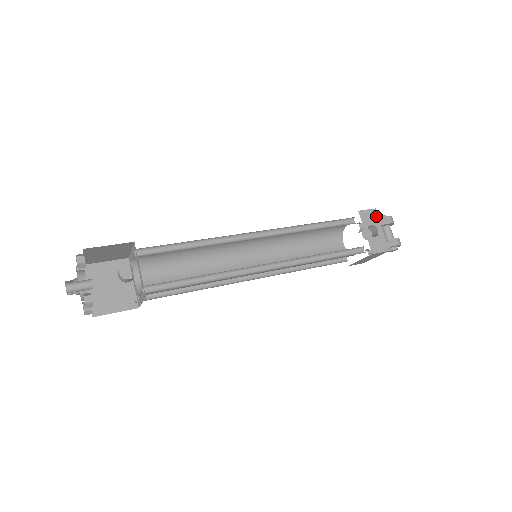
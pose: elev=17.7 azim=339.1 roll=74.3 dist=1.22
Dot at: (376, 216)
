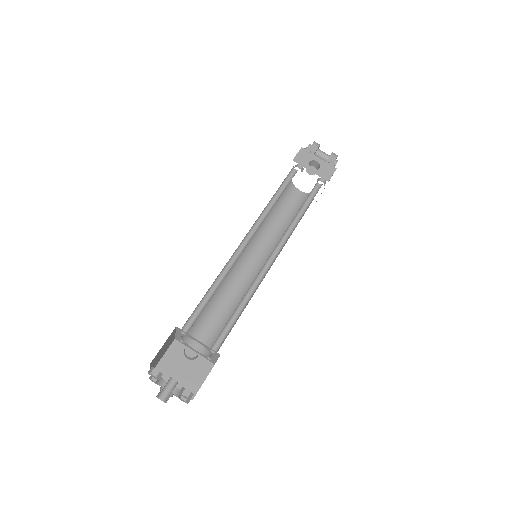
Dot at: (307, 153)
